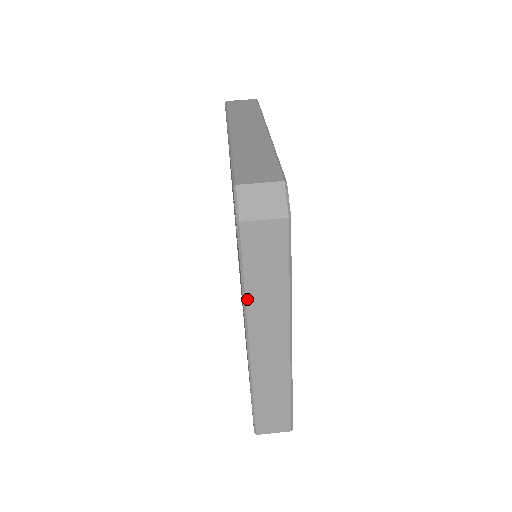
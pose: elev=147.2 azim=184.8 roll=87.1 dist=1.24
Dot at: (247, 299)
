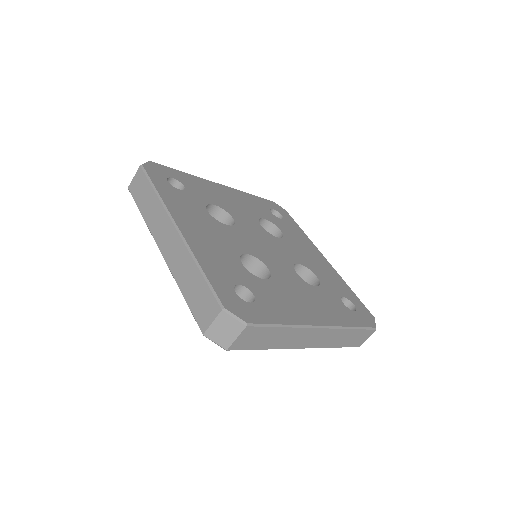
Dot at: (275, 348)
